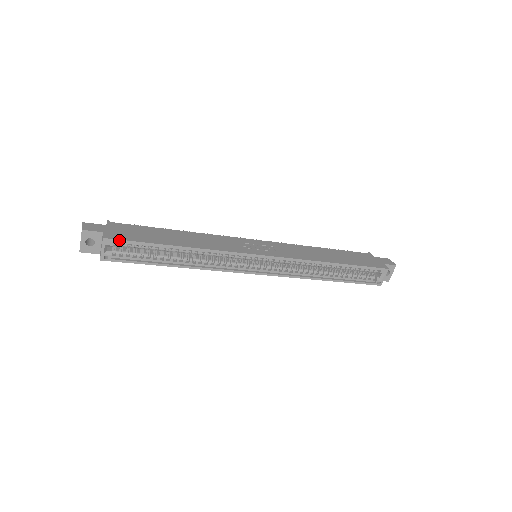
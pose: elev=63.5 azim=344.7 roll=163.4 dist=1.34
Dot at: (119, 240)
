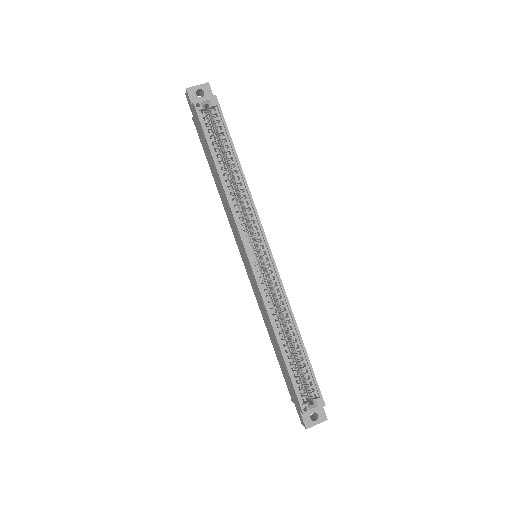
Dot at: occluded
